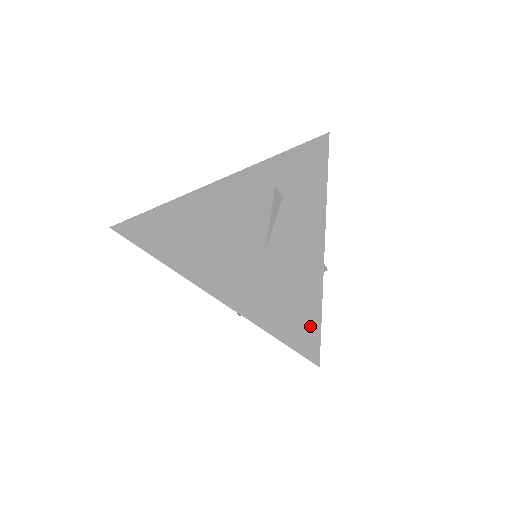
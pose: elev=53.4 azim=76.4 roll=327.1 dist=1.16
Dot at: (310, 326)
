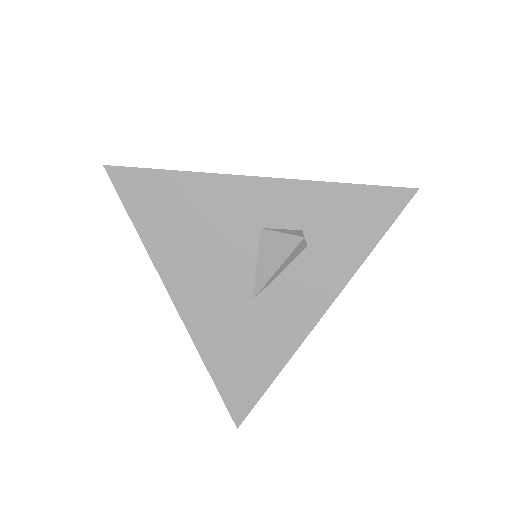
Dot at: (250, 394)
